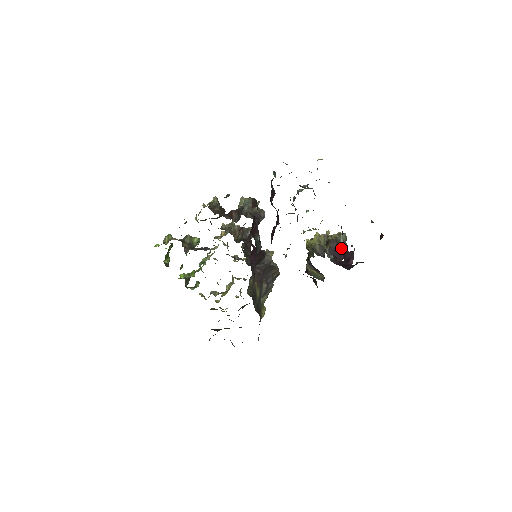
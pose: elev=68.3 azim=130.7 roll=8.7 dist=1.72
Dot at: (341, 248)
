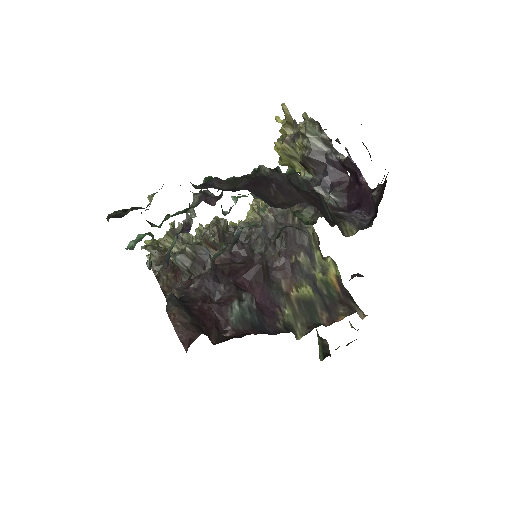
Dot at: (327, 156)
